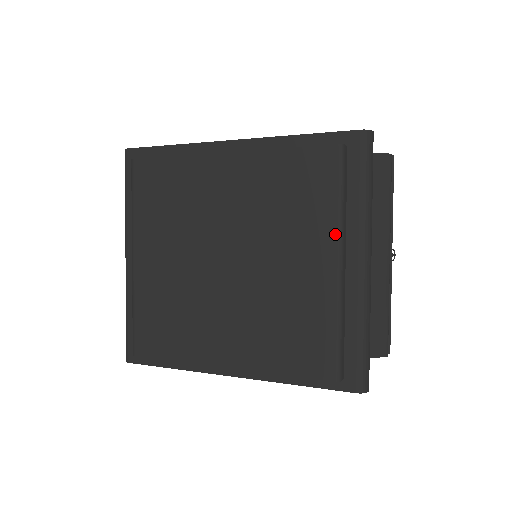
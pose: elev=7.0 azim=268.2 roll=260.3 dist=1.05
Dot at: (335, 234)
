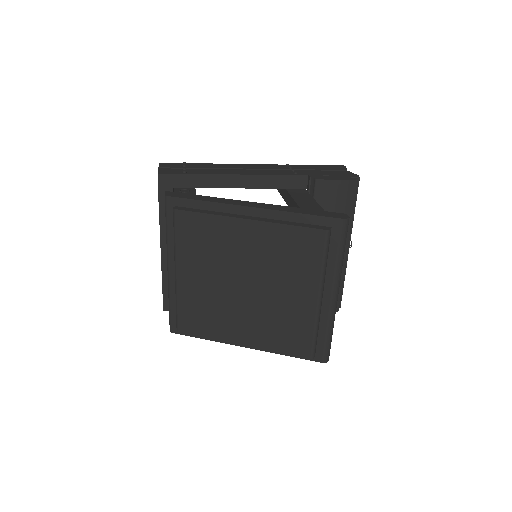
Dot at: (319, 282)
